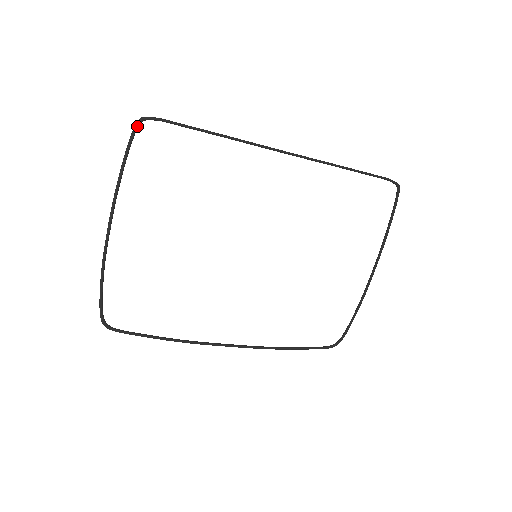
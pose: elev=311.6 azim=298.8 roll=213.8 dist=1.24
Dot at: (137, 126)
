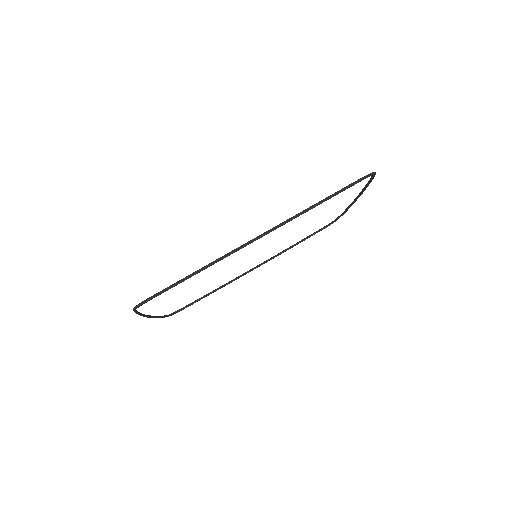
Dot at: (135, 310)
